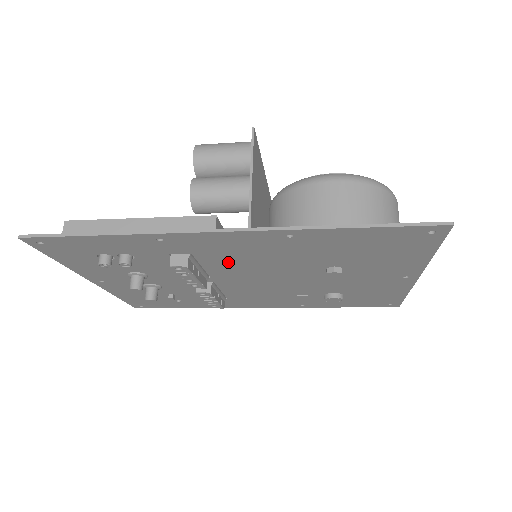
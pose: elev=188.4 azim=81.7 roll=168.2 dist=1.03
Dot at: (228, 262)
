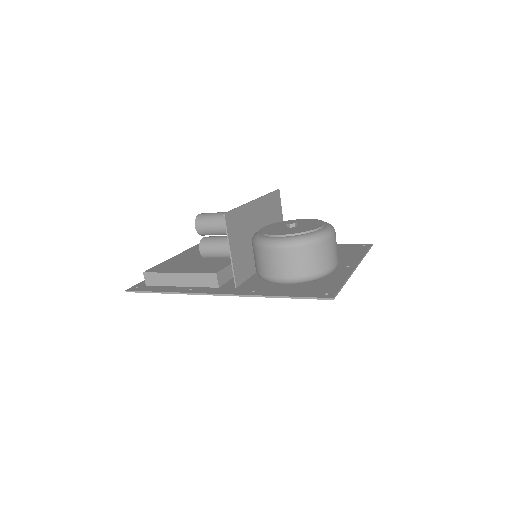
Dot at: occluded
